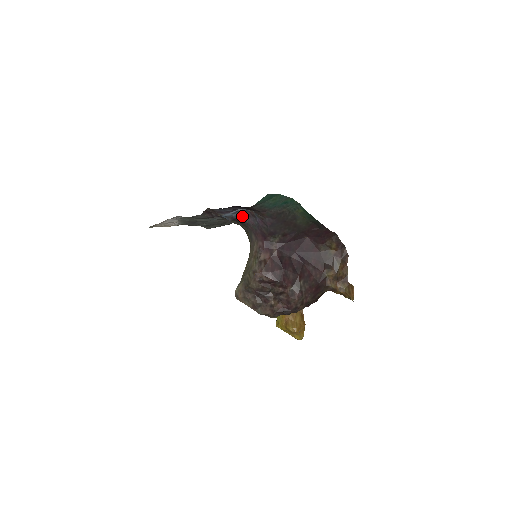
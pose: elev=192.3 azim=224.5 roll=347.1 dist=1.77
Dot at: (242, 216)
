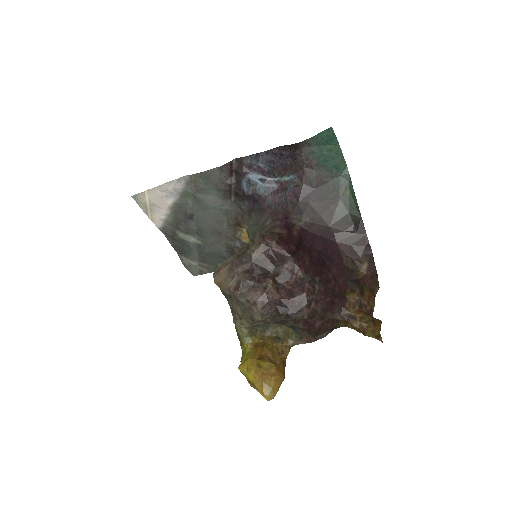
Dot at: (267, 191)
